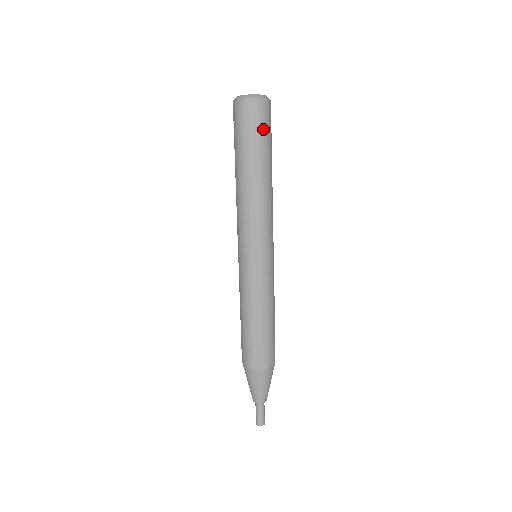
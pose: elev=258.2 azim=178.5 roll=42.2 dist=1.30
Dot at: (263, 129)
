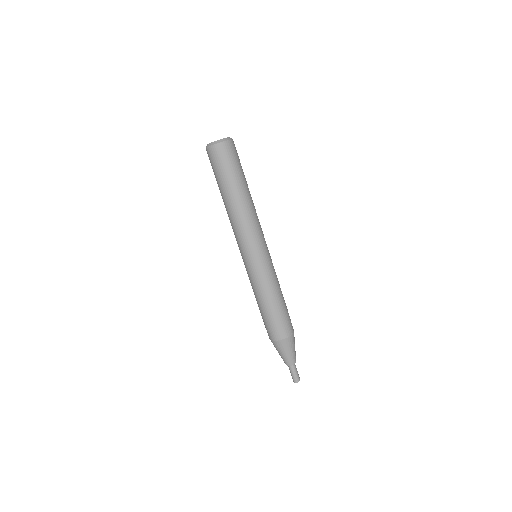
Dot at: (230, 164)
